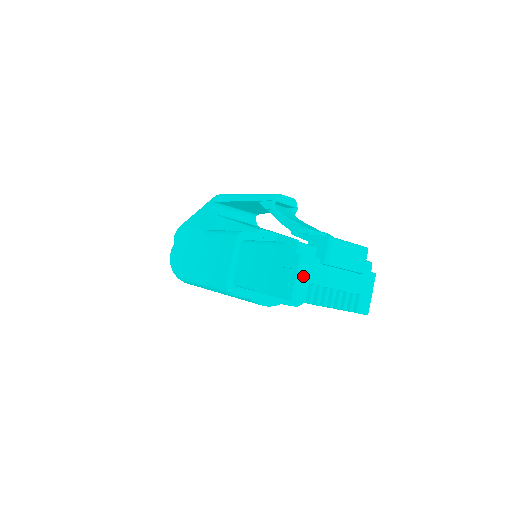
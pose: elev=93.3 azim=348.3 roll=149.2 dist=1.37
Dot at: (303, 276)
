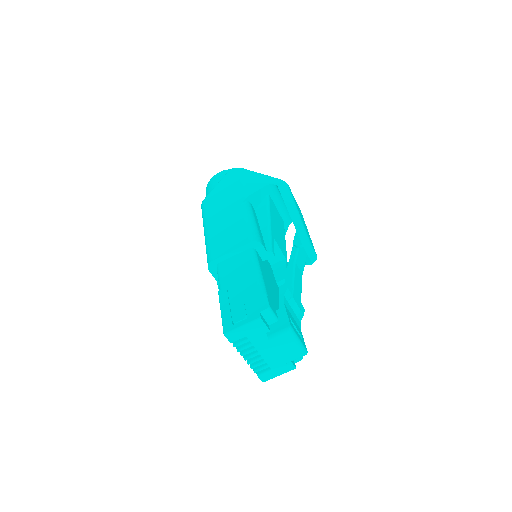
Dot at: (247, 330)
